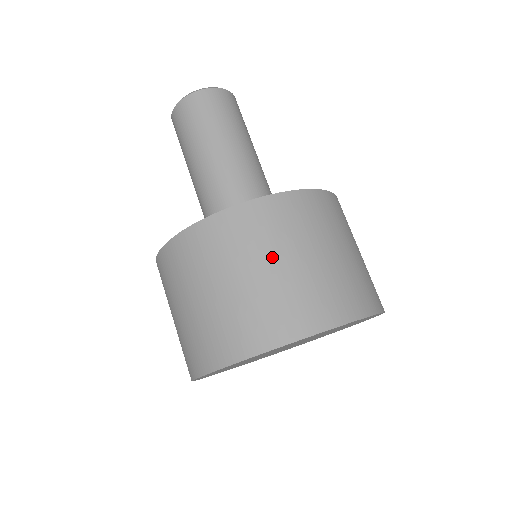
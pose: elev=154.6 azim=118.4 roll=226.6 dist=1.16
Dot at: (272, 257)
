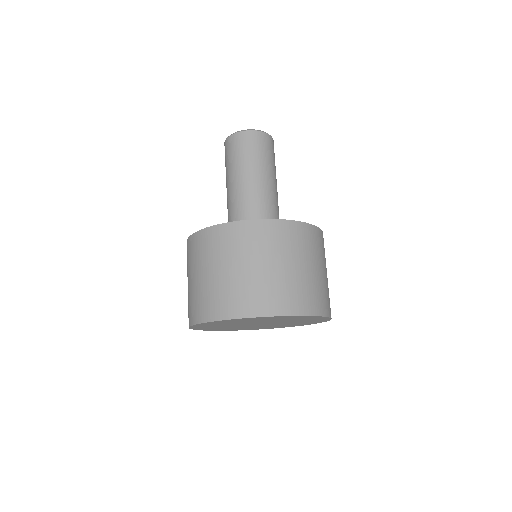
Dot at: (203, 268)
